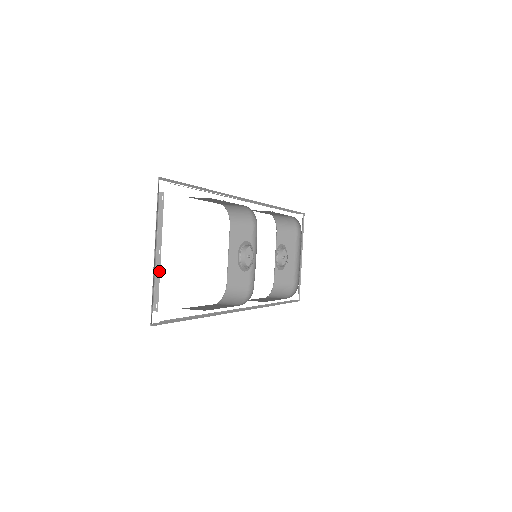
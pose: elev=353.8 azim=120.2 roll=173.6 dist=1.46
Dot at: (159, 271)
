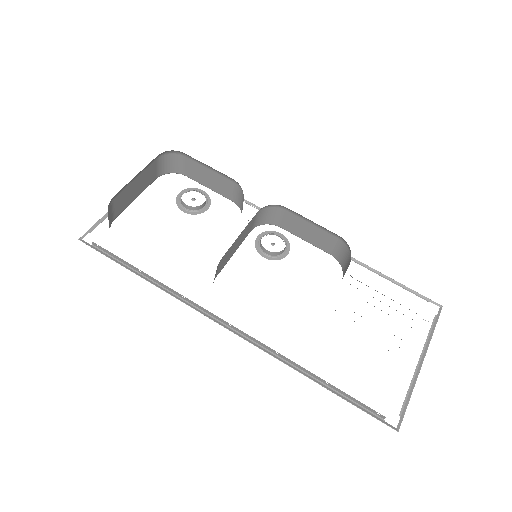
Dot at: occluded
